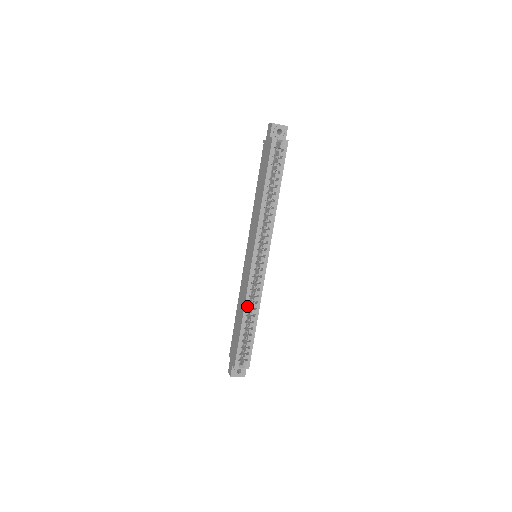
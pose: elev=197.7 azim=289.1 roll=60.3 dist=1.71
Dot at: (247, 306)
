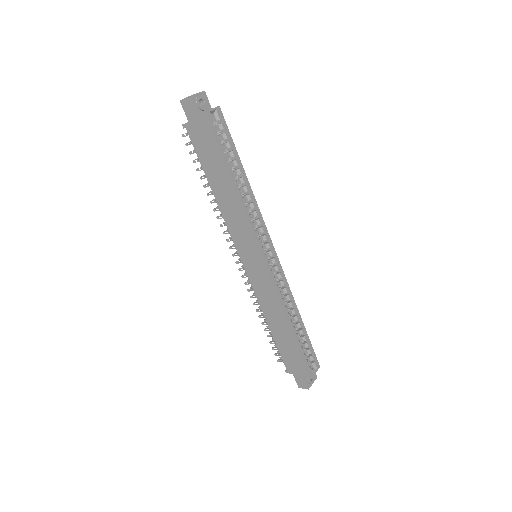
Dot at: (287, 311)
